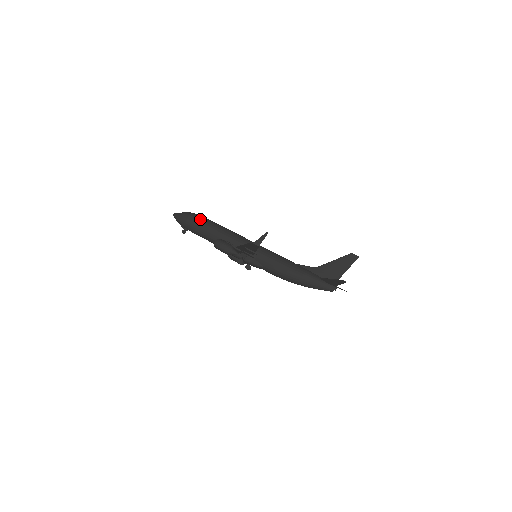
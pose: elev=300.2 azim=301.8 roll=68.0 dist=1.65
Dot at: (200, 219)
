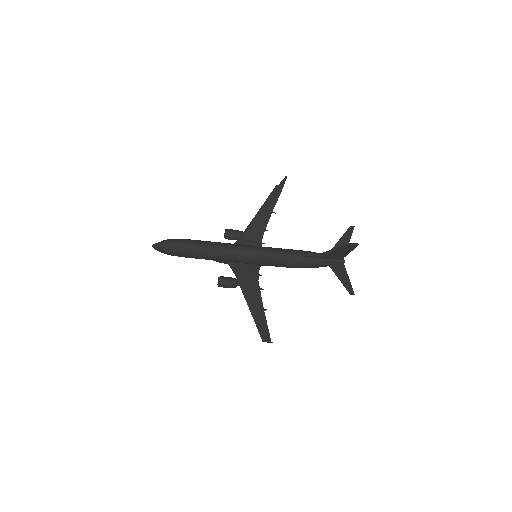
Dot at: (183, 253)
